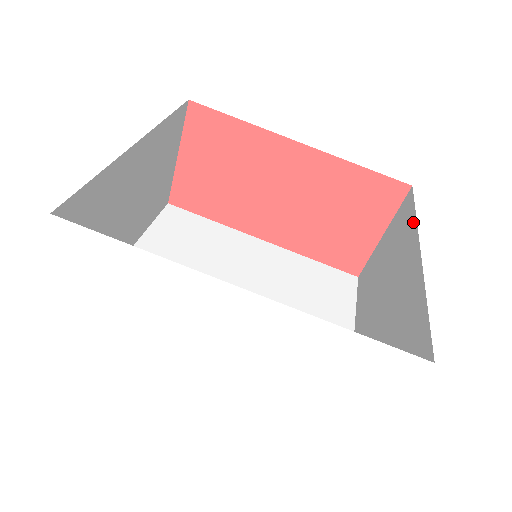
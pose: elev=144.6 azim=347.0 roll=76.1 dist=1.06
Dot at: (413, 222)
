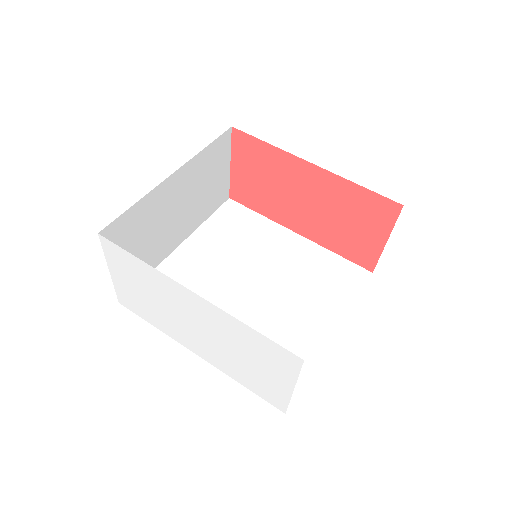
Dot at: occluded
